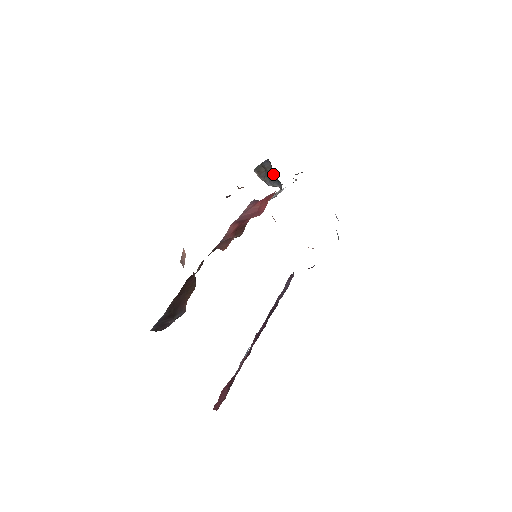
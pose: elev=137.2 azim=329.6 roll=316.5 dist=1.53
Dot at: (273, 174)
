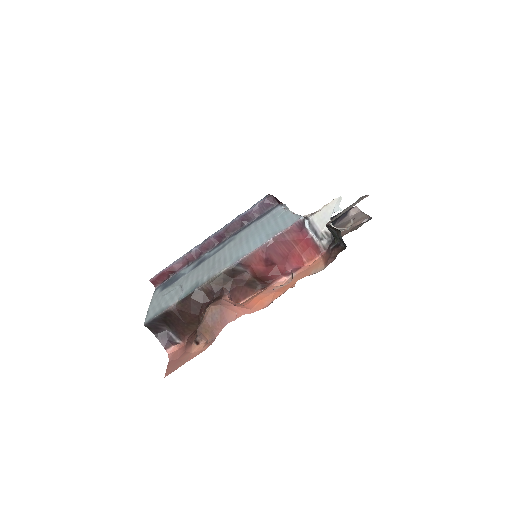
Dot at: (337, 239)
